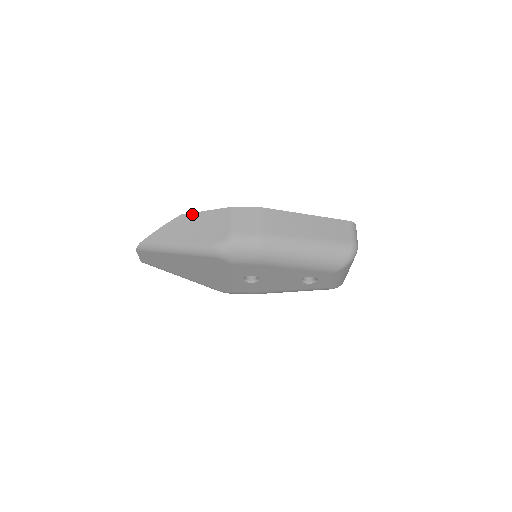
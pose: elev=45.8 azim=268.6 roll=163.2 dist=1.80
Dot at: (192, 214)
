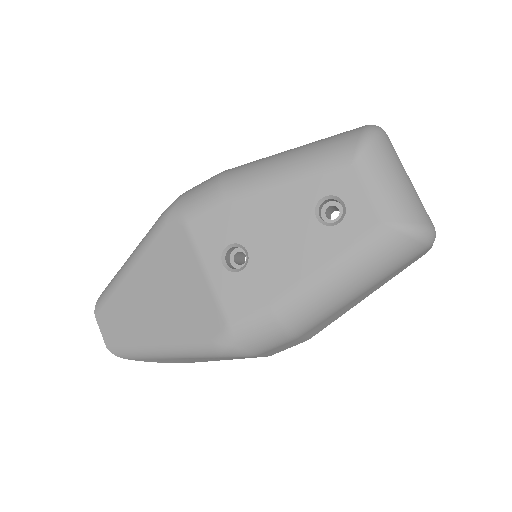
Dot at: occluded
